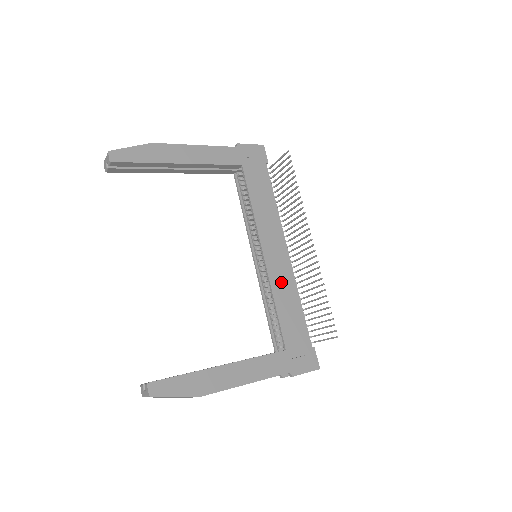
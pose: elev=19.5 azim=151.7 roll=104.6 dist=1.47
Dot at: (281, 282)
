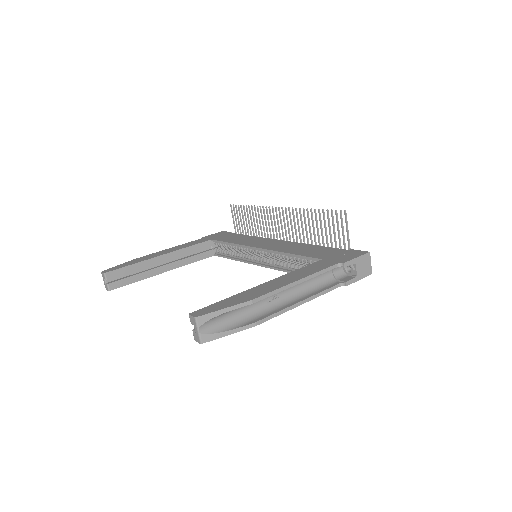
Dot at: (286, 248)
